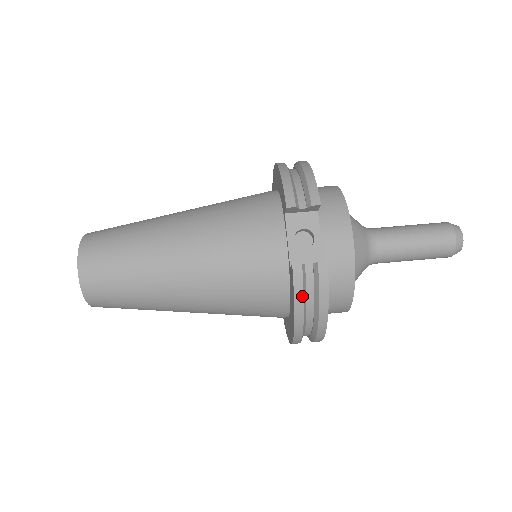
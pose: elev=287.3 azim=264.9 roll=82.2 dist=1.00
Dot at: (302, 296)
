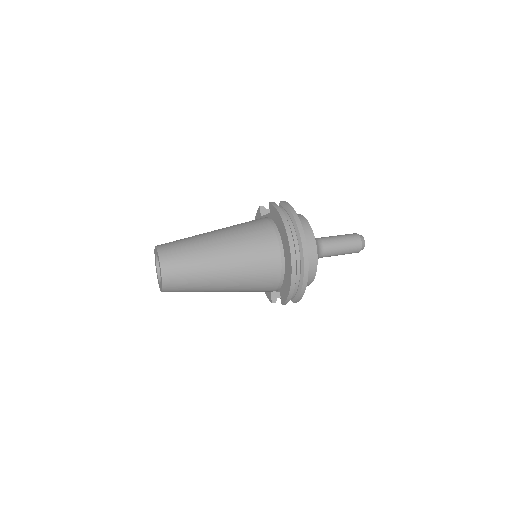
Dot at: (279, 207)
